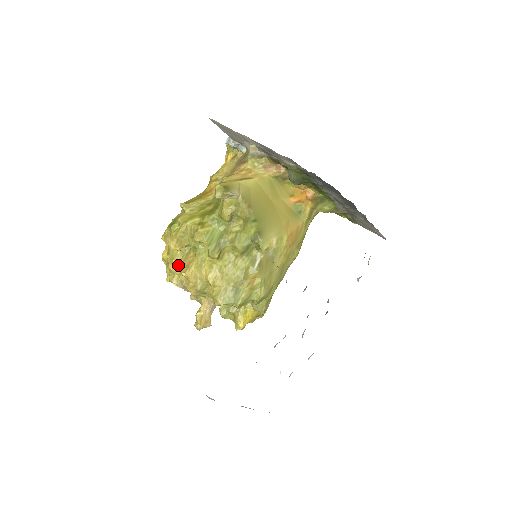
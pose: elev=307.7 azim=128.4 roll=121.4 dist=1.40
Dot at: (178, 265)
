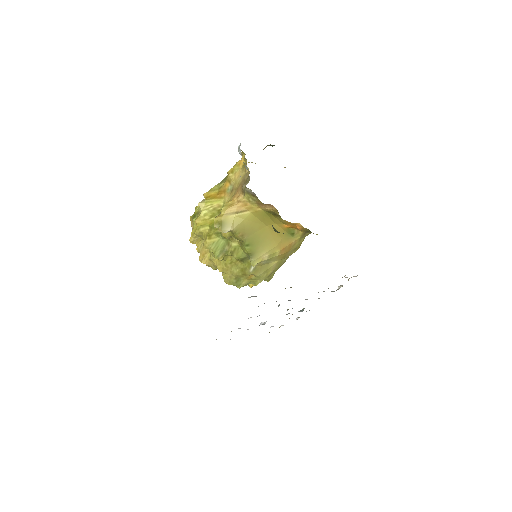
Dot at: (199, 250)
